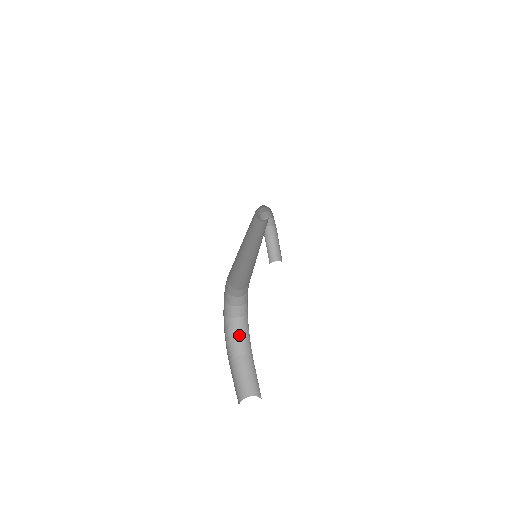
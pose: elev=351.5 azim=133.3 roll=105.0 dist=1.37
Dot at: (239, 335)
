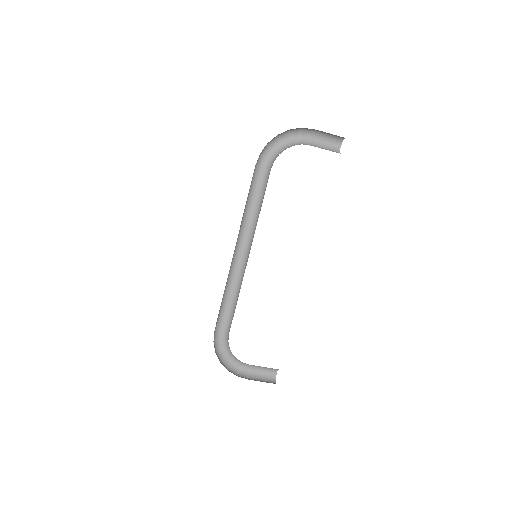
Dot at: (240, 361)
